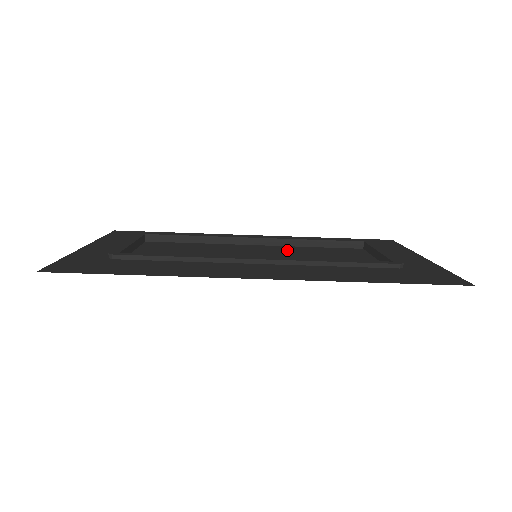
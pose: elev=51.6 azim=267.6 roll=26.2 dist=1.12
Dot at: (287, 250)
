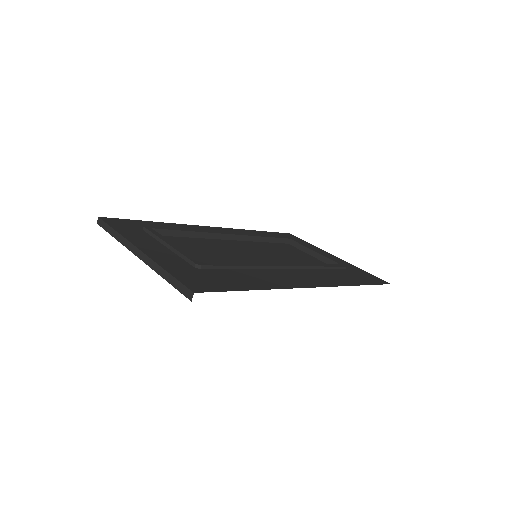
Dot at: (258, 247)
